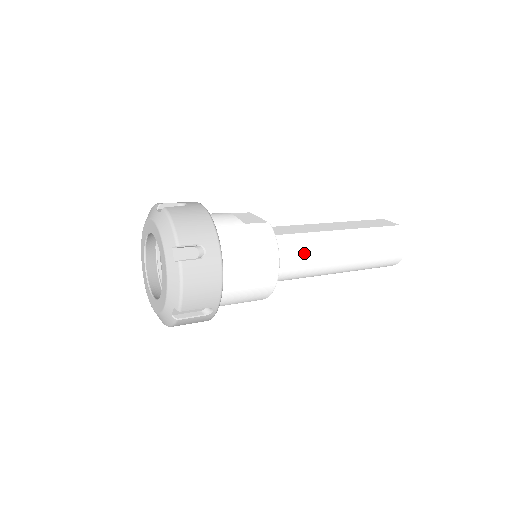
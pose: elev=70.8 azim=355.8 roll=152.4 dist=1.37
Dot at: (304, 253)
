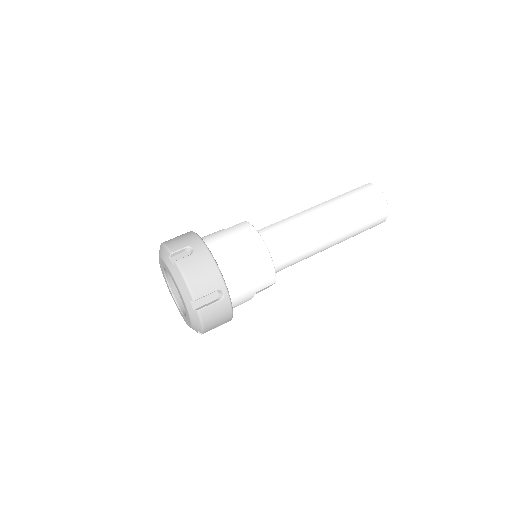
Dot at: (287, 231)
